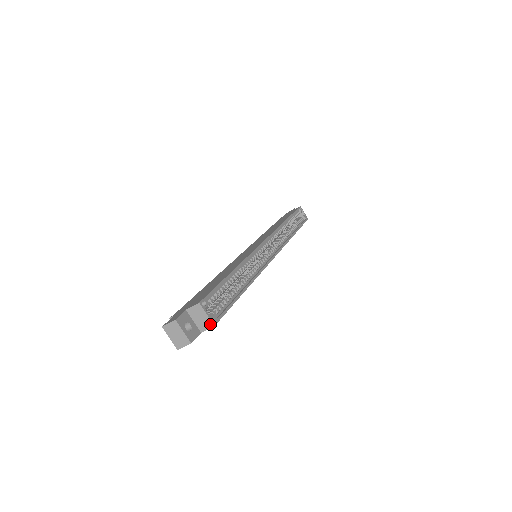
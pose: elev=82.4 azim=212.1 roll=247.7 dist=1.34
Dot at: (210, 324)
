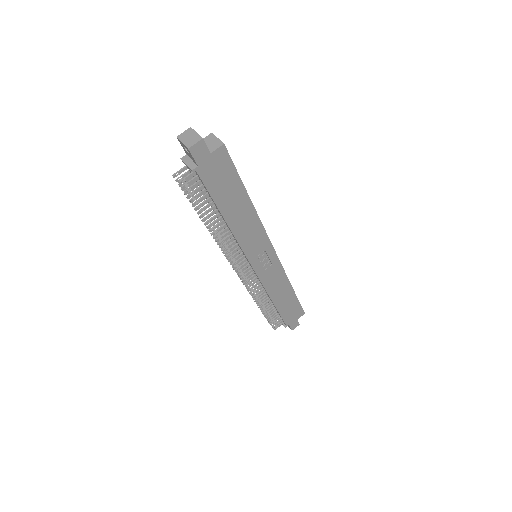
Dot at: (220, 144)
